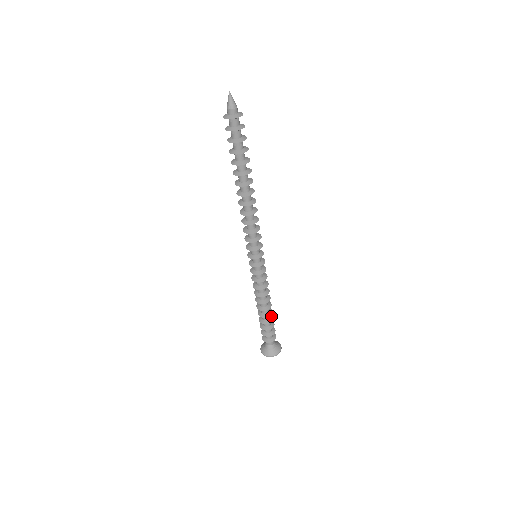
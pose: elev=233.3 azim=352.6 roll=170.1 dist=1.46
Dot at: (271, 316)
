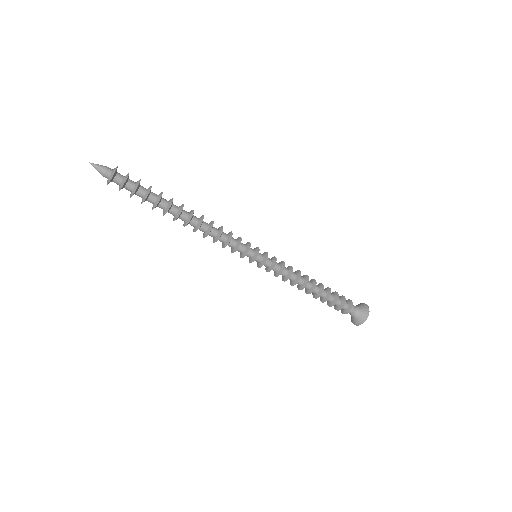
Dot at: (329, 290)
